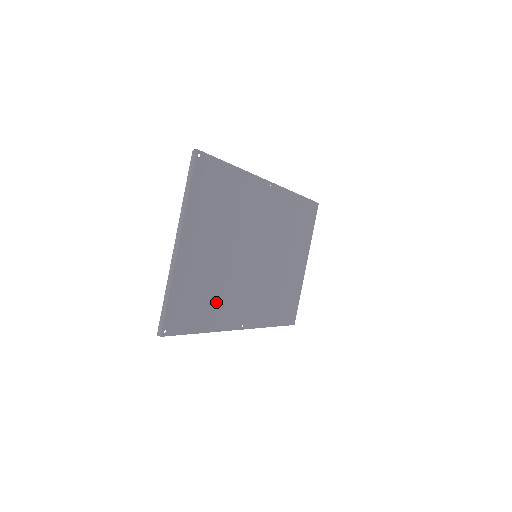
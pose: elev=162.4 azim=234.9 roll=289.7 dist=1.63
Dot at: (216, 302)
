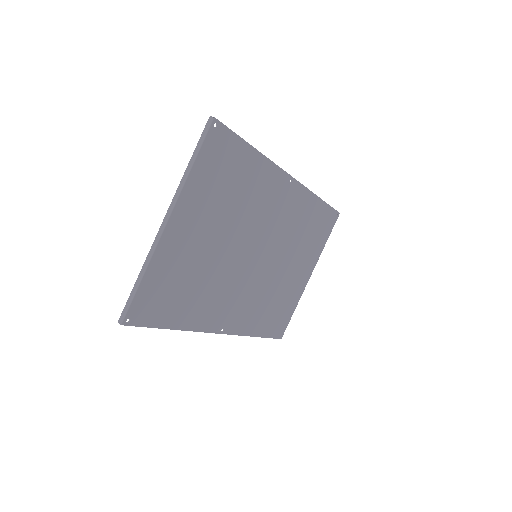
Dot at: (198, 298)
